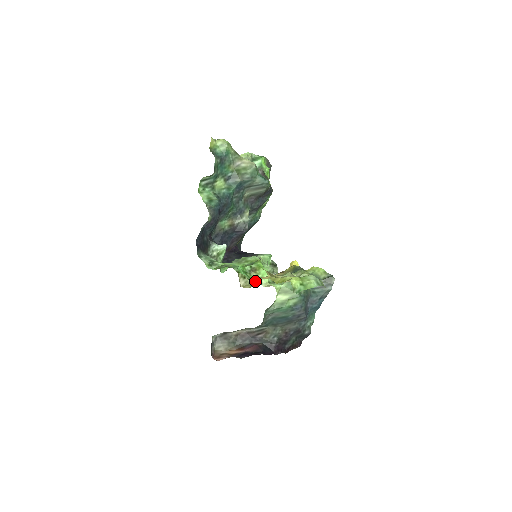
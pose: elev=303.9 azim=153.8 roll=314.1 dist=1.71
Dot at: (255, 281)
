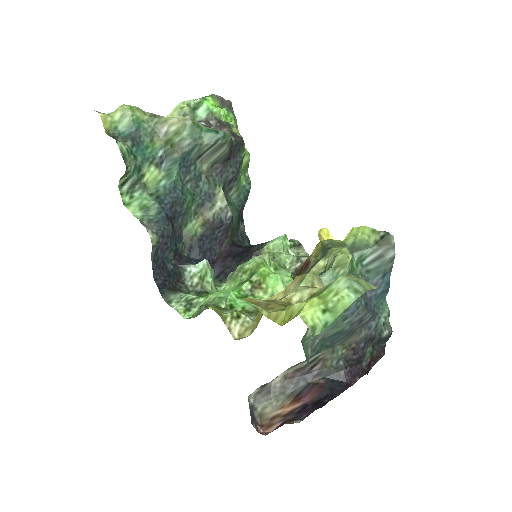
Dot at: (259, 313)
